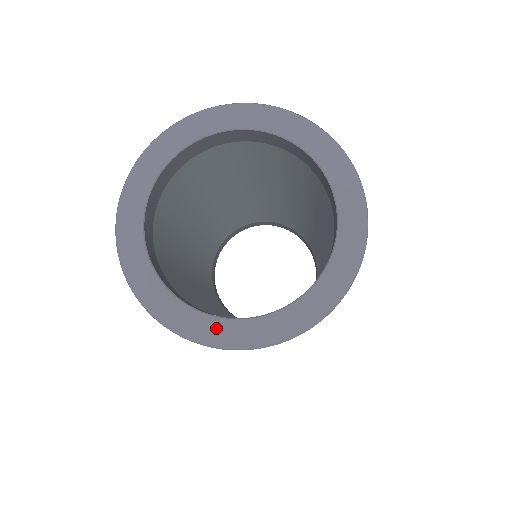
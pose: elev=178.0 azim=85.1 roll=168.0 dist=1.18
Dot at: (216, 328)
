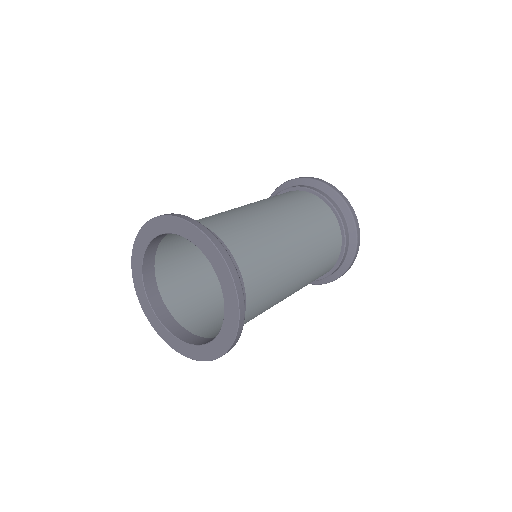
Dot at: (187, 349)
